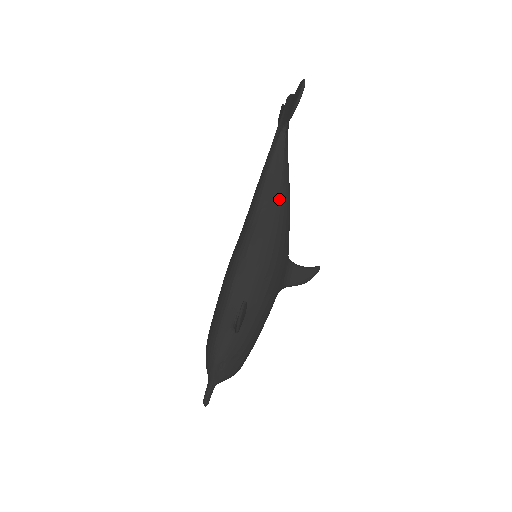
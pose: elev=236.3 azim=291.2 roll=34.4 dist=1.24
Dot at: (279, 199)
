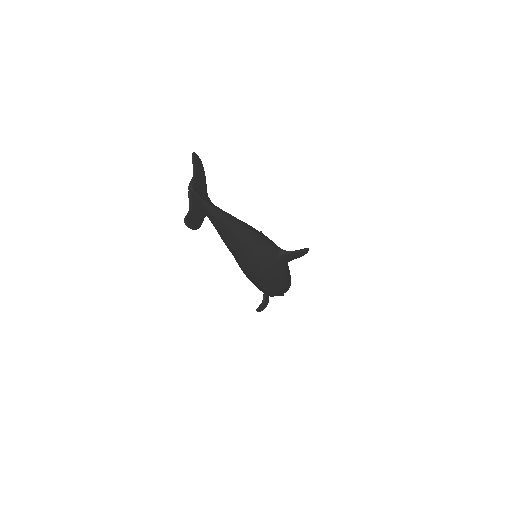
Dot at: (242, 247)
